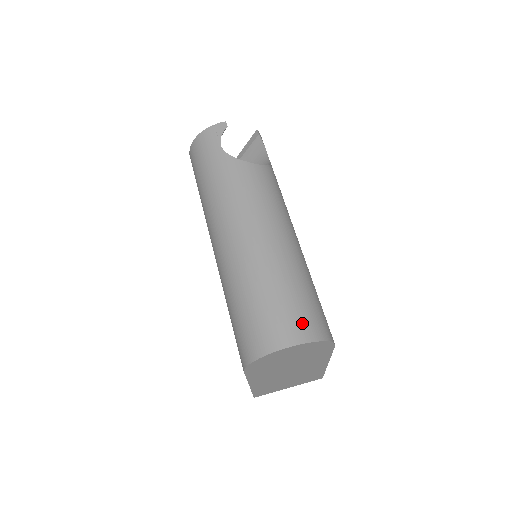
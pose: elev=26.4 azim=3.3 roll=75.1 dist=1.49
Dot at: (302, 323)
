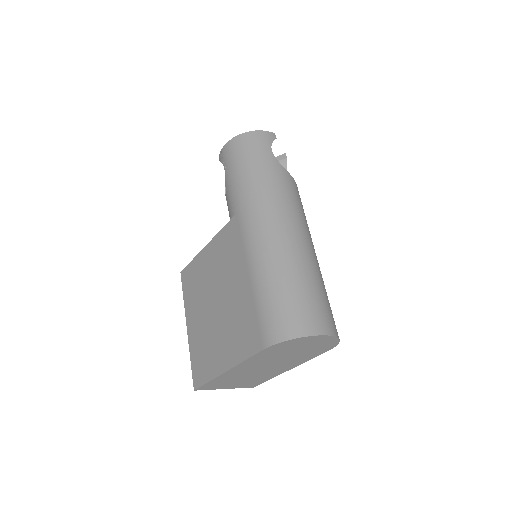
Dot at: (331, 319)
